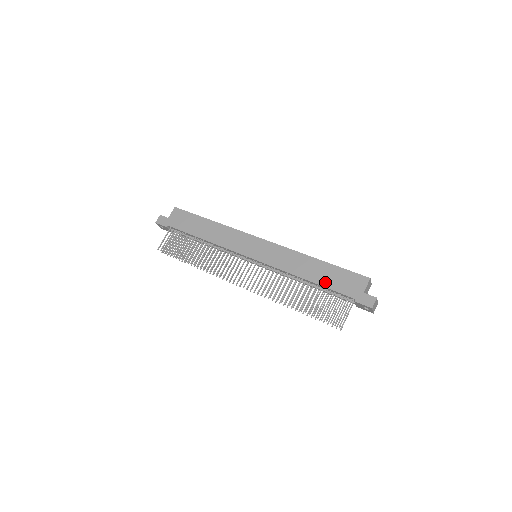
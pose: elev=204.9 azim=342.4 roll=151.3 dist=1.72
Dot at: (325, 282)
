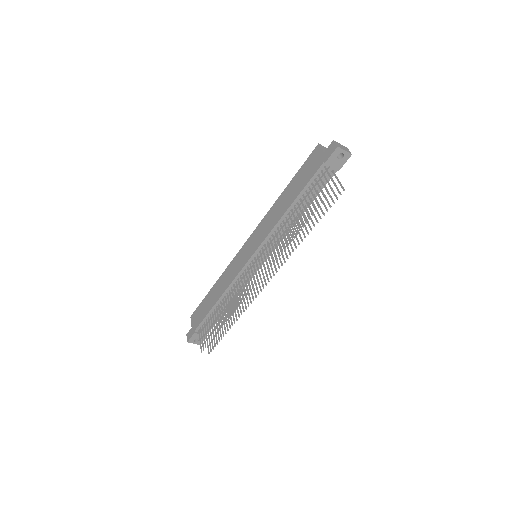
Dot at: (299, 189)
